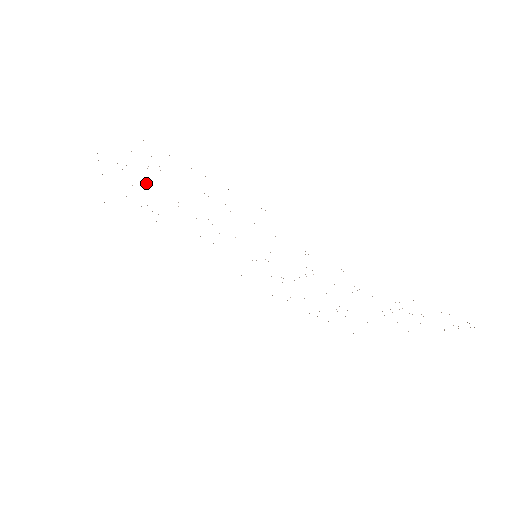
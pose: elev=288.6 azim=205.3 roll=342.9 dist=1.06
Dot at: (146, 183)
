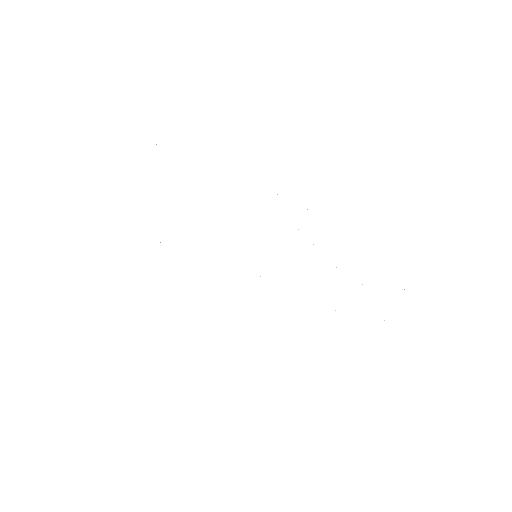
Dot at: occluded
